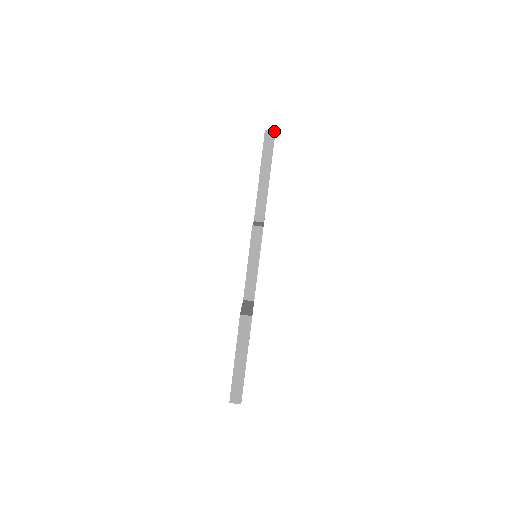
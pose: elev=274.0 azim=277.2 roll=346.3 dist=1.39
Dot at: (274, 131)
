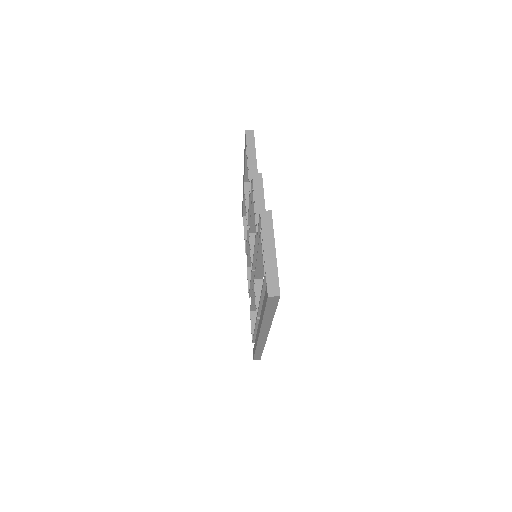
Dot at: (253, 130)
